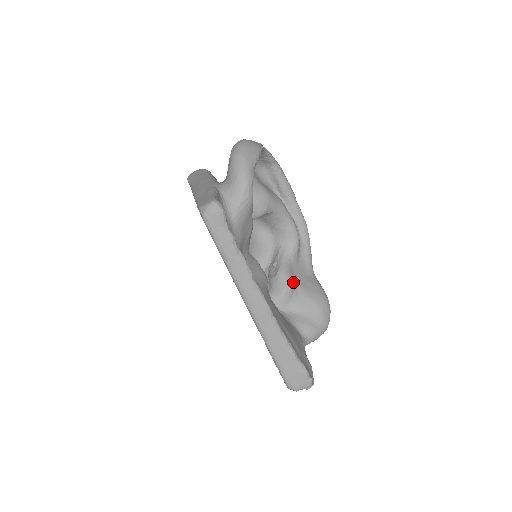
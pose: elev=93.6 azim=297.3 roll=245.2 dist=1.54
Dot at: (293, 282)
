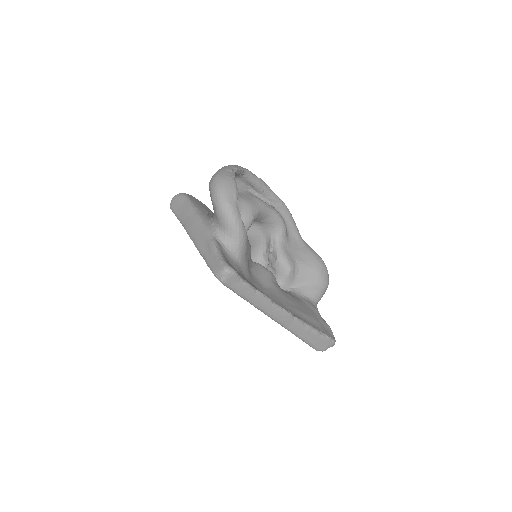
Dot at: (292, 262)
